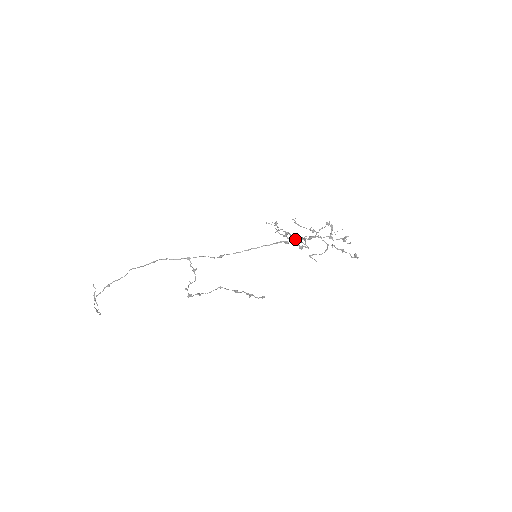
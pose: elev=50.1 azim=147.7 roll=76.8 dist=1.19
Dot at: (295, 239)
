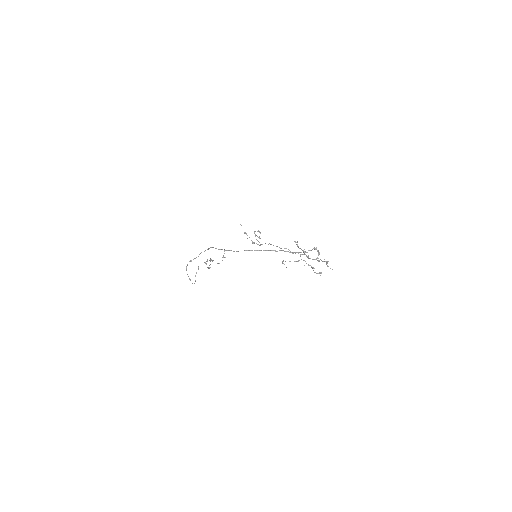
Dot at: (256, 239)
